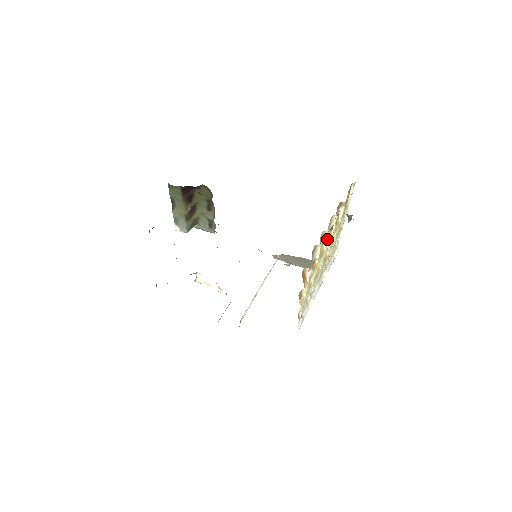
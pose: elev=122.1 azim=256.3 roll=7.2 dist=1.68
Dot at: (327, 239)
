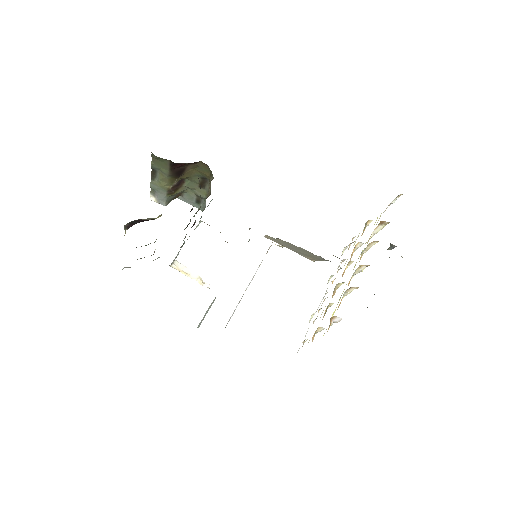
Dot at: (360, 271)
